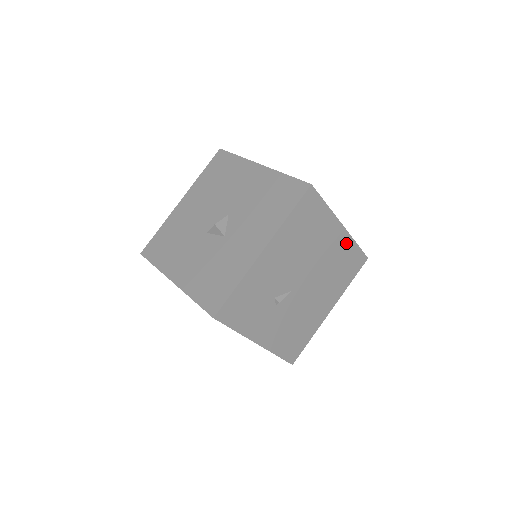
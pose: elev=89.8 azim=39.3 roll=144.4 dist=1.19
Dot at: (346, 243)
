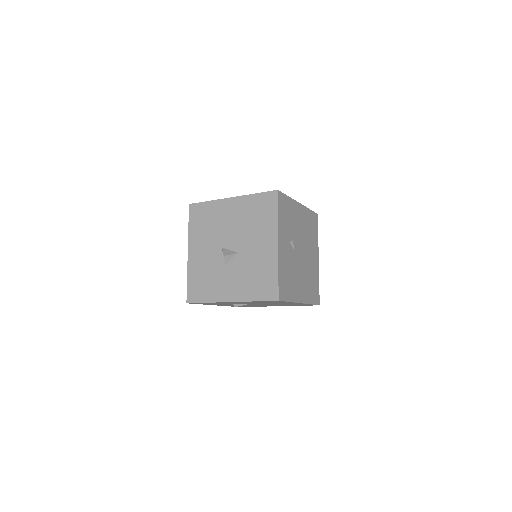
Dot at: occluded
